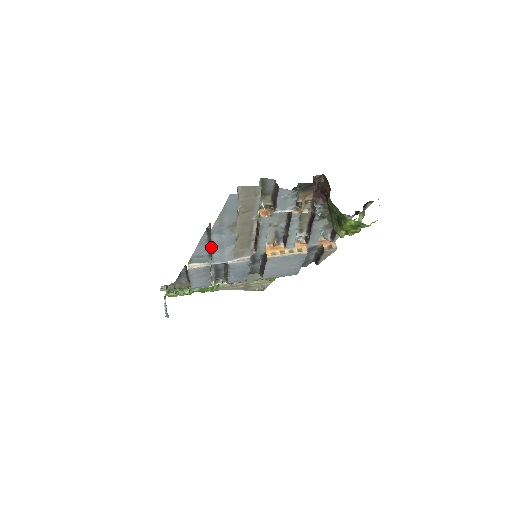
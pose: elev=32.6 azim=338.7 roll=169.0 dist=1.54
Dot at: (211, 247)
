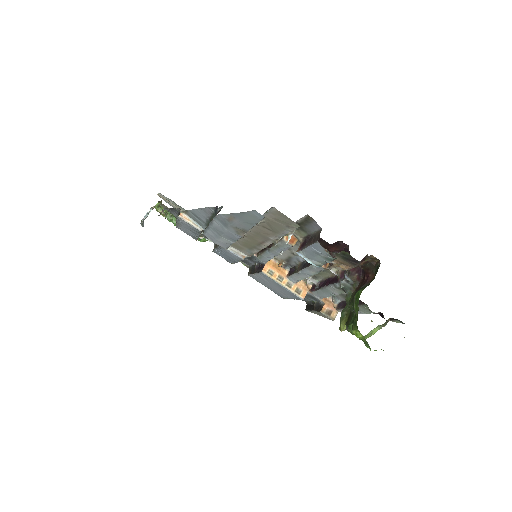
Dot at: (209, 224)
